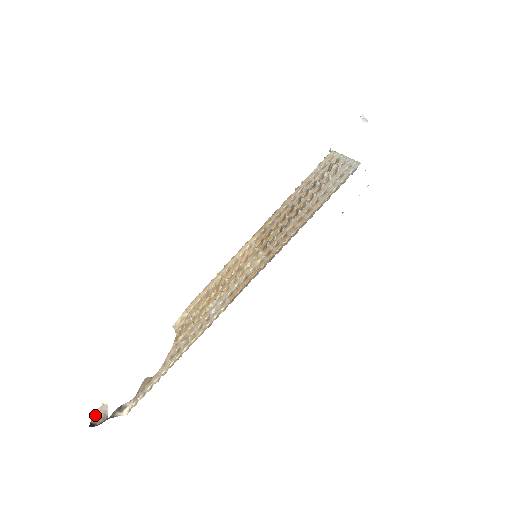
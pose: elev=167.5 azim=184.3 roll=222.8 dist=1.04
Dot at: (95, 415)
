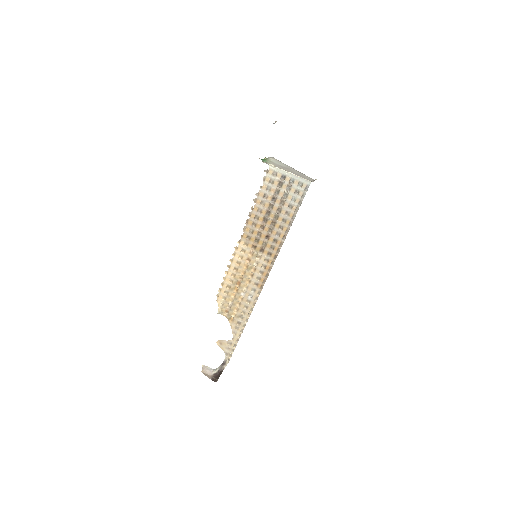
Dot at: (205, 375)
